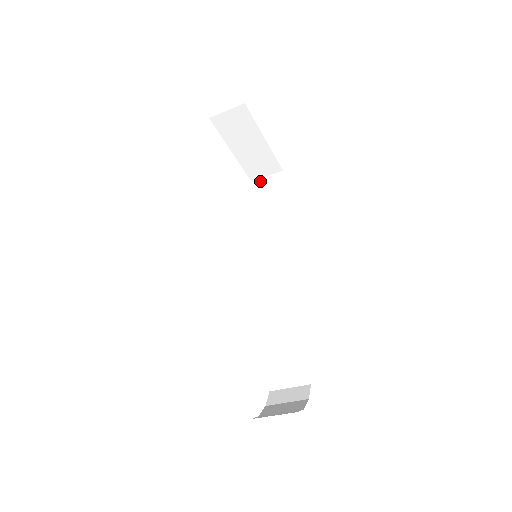
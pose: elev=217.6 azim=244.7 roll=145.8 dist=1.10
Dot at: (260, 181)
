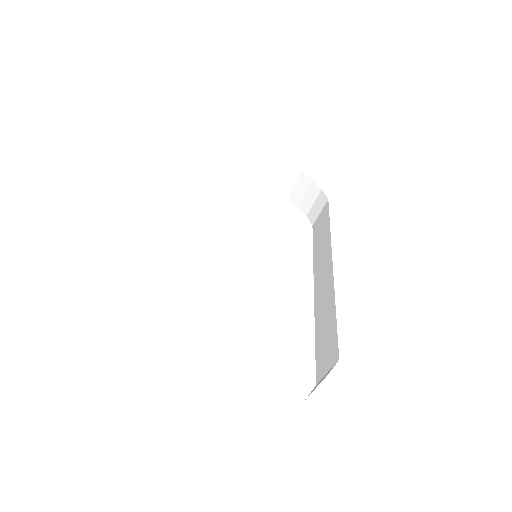
Dot at: (293, 192)
